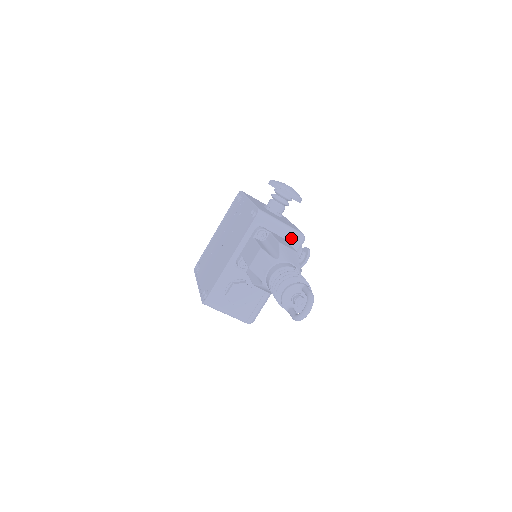
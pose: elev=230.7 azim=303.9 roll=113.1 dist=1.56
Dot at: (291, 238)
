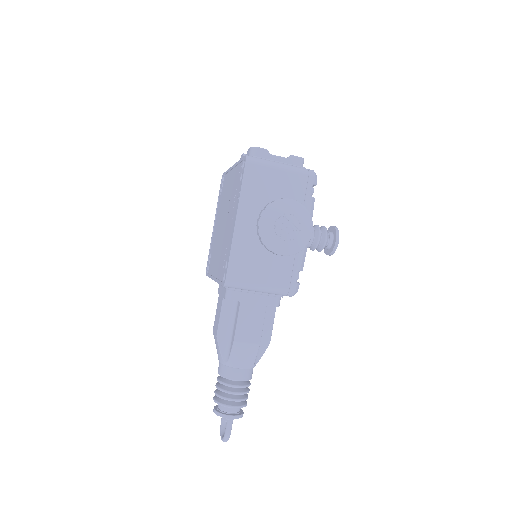
Dot at: (276, 294)
